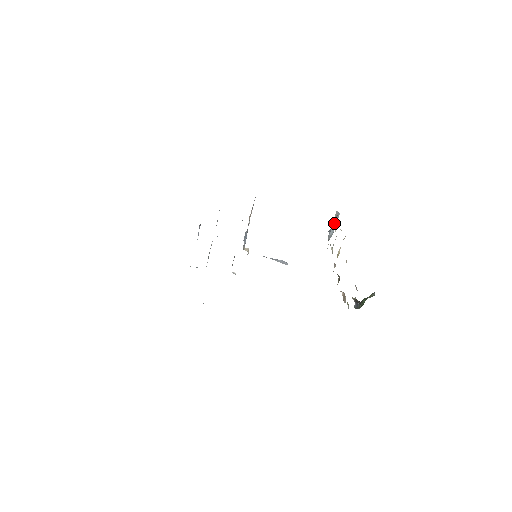
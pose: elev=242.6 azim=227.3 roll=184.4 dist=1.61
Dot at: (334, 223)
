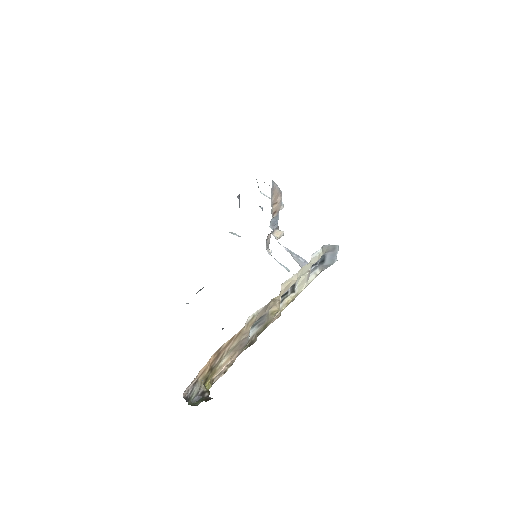
Dot at: (330, 254)
